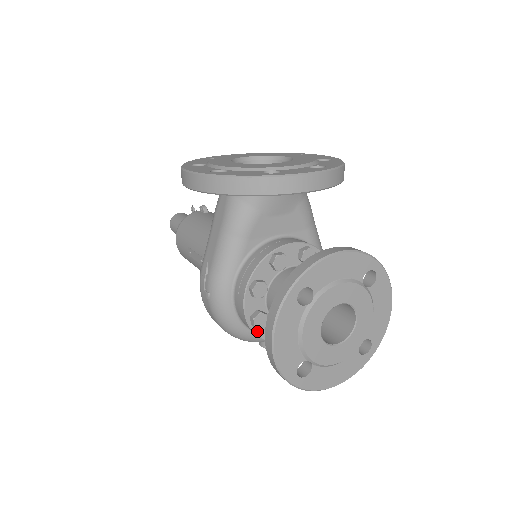
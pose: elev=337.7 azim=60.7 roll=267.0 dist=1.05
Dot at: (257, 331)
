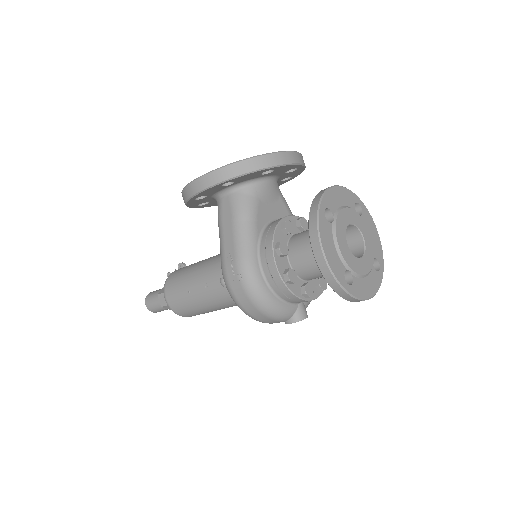
Dot at: (291, 289)
